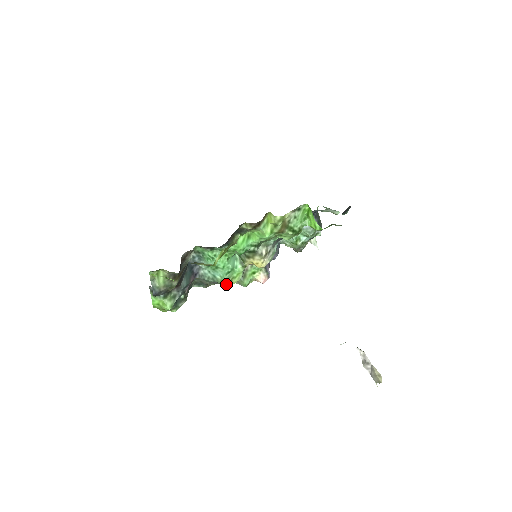
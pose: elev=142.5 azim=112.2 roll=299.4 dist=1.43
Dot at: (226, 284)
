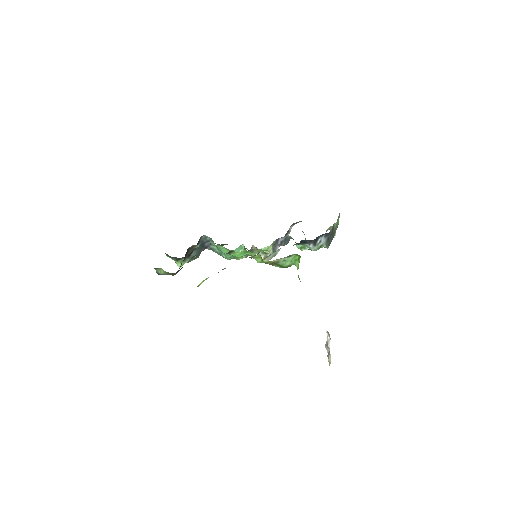
Dot at: occluded
